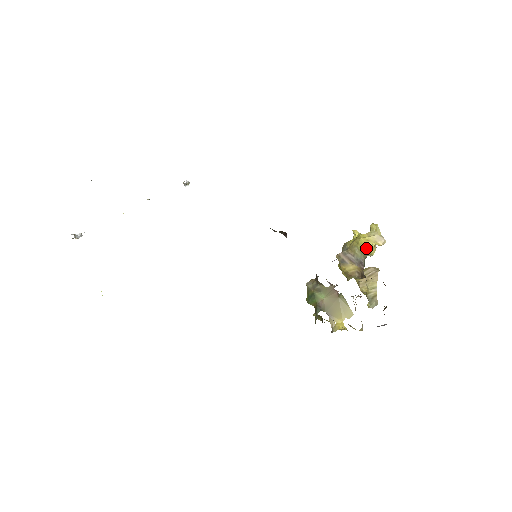
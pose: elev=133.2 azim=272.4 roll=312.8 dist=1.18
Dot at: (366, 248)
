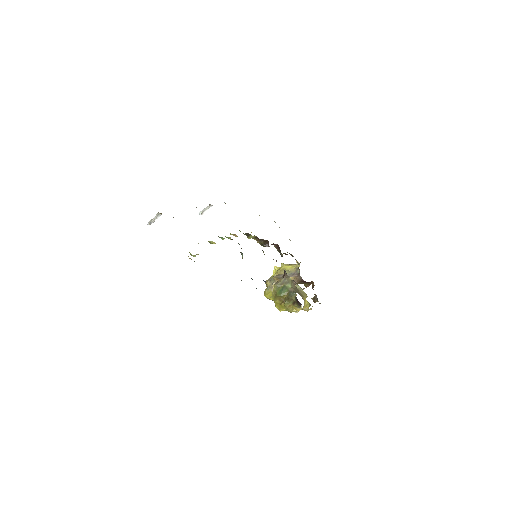
Dot at: (292, 267)
